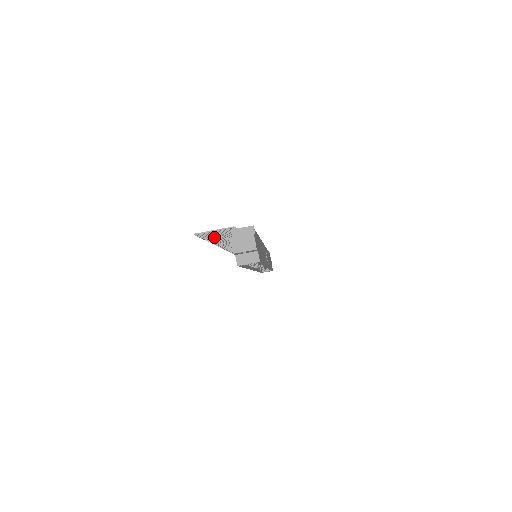
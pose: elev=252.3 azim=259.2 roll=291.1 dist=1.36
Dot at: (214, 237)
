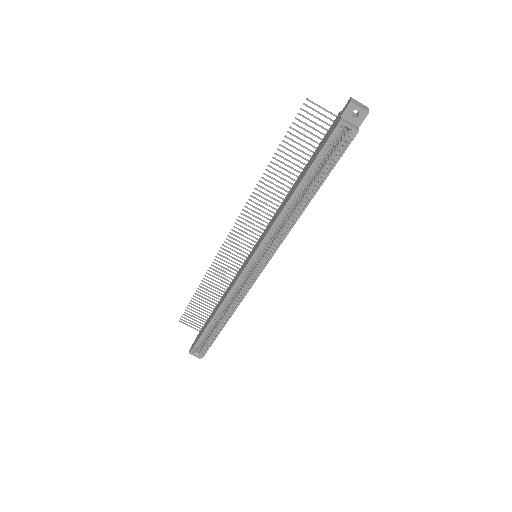
Dot at: (294, 141)
